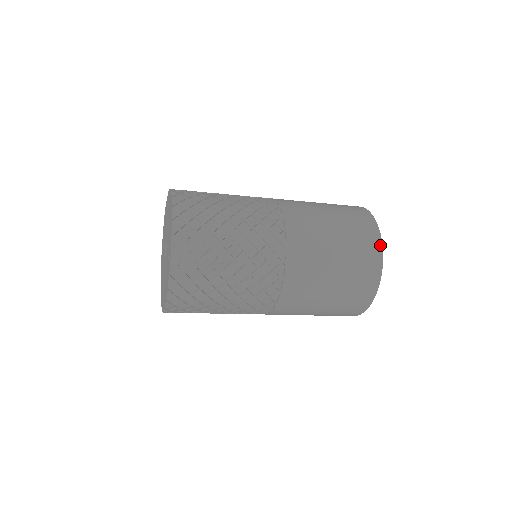
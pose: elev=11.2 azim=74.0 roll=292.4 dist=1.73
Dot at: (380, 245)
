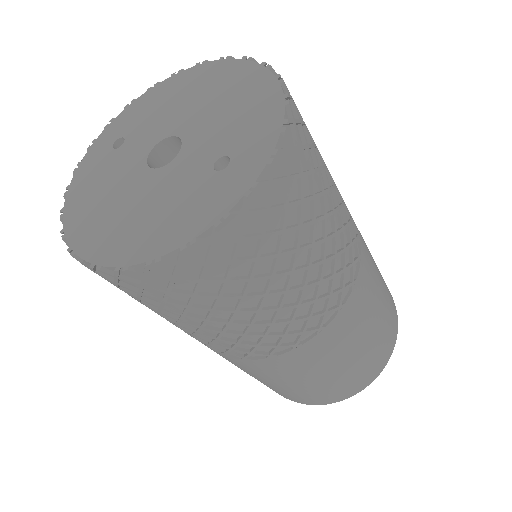
Dot at: (397, 319)
